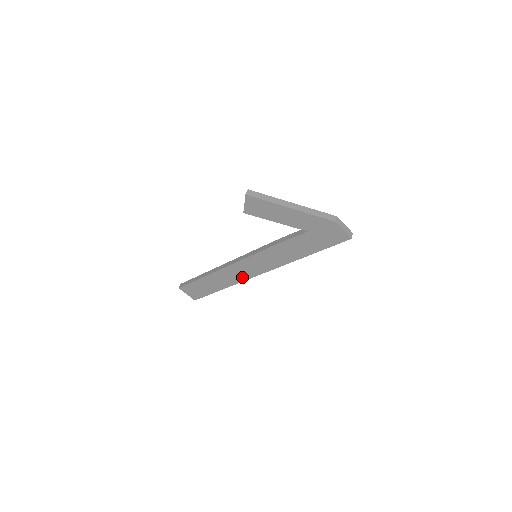
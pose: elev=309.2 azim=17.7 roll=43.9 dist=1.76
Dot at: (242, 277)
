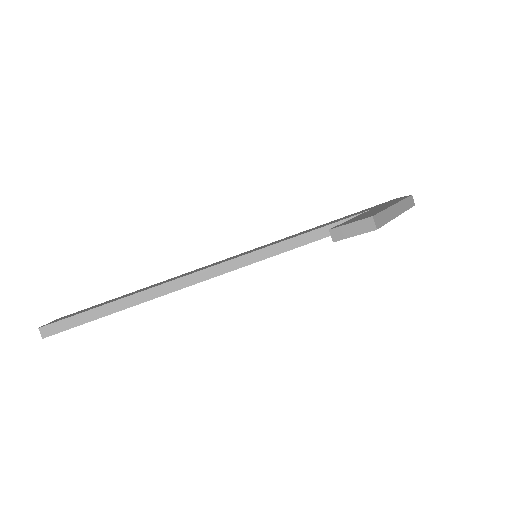
Dot at: occluded
